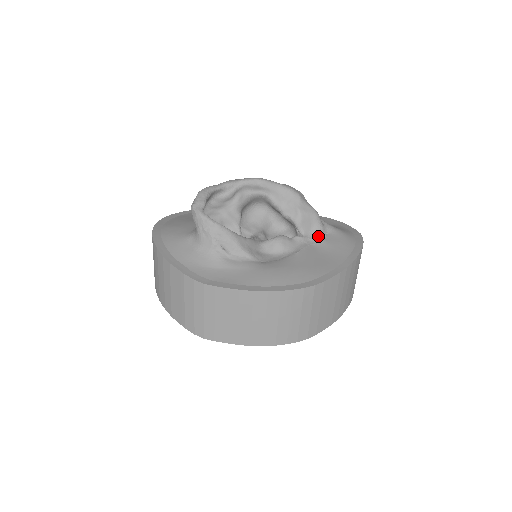
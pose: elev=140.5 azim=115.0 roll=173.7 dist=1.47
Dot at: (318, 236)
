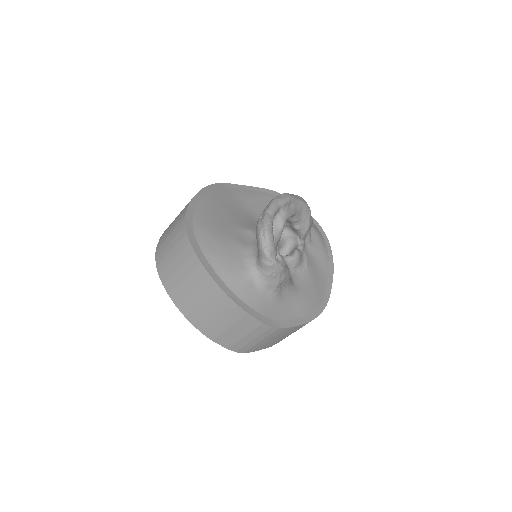
Dot at: (309, 240)
